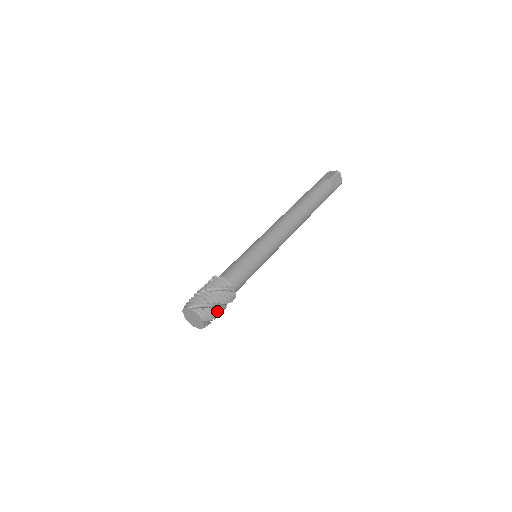
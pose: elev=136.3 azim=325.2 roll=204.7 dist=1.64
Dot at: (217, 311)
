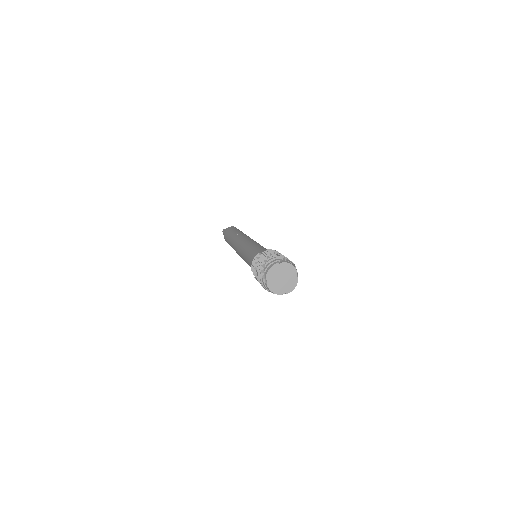
Dot at: occluded
